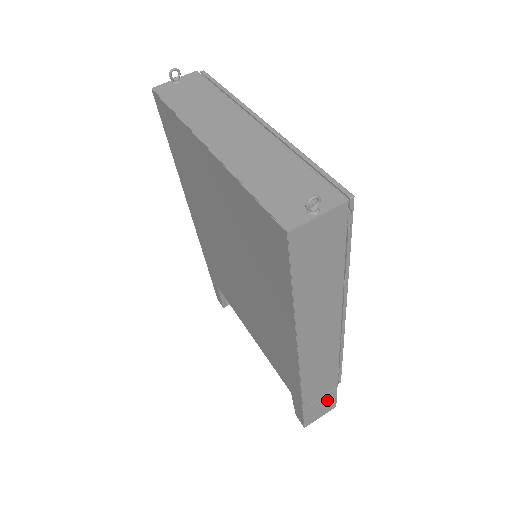
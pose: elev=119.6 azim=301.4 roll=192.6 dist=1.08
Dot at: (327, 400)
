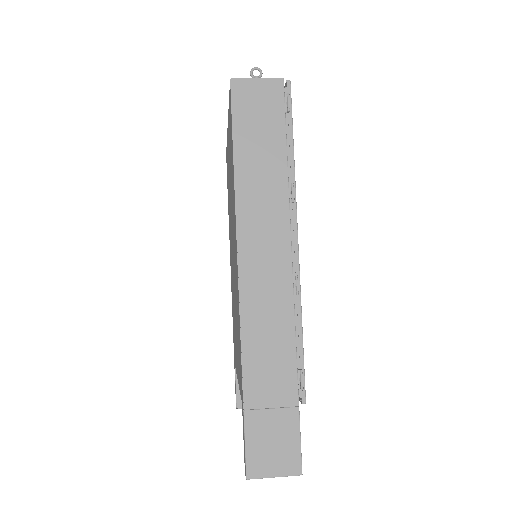
Dot at: (284, 430)
